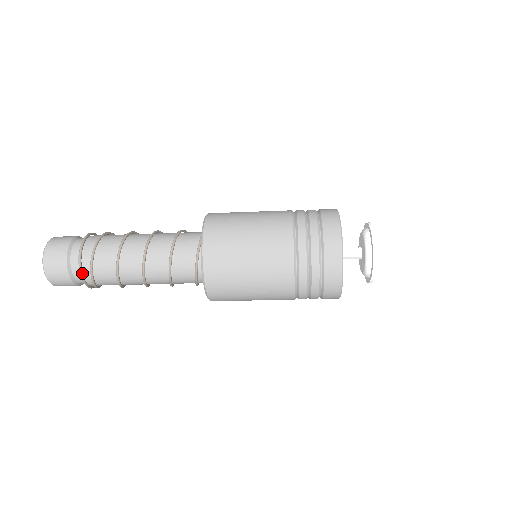
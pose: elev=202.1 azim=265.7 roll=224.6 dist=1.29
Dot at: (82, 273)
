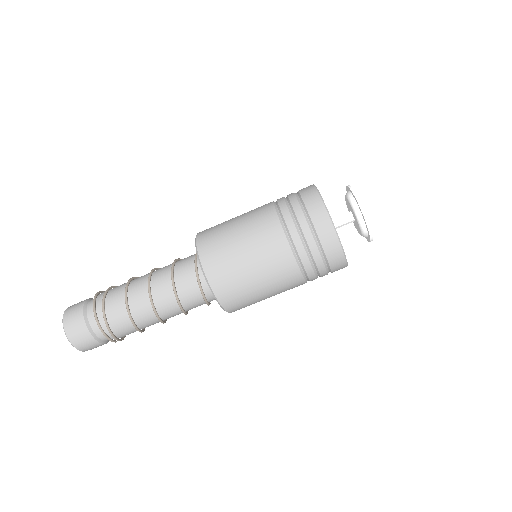
Dot at: (95, 308)
